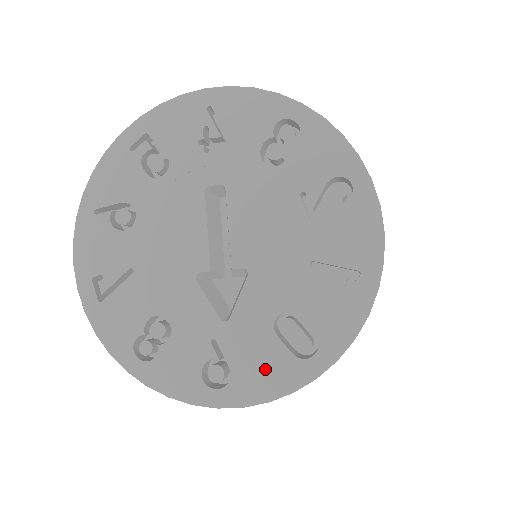
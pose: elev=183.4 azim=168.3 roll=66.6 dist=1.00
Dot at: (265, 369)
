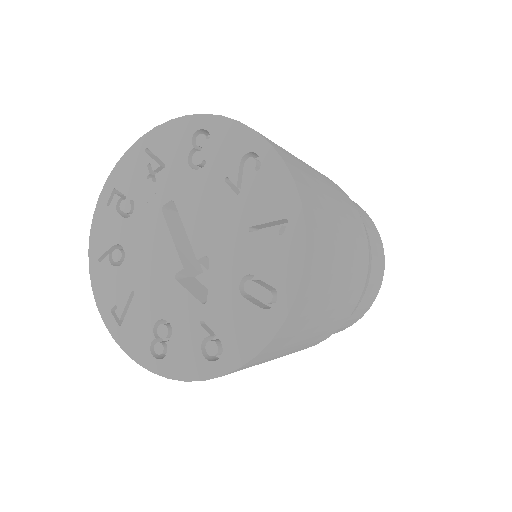
Dot at: (245, 329)
